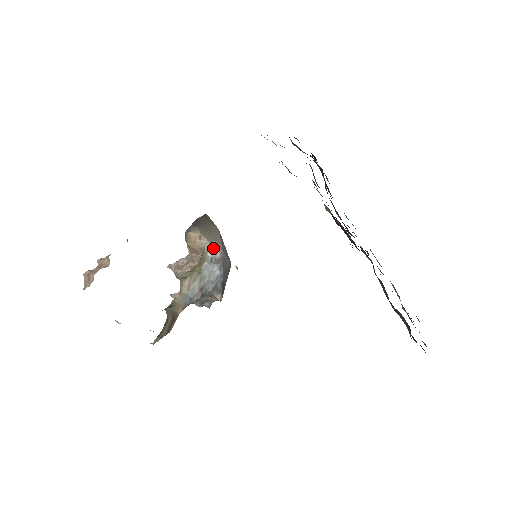
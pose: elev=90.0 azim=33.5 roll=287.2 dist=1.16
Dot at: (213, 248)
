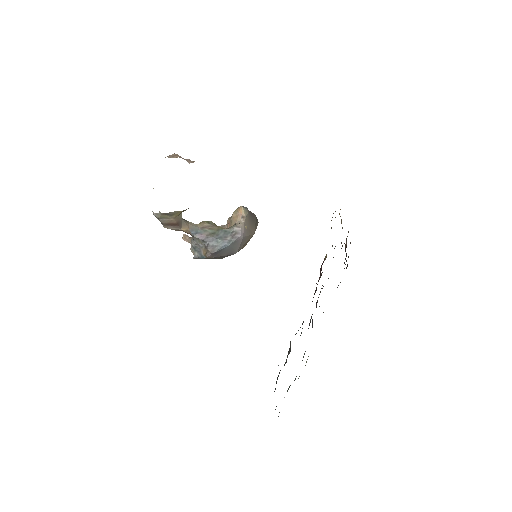
Dot at: (241, 229)
